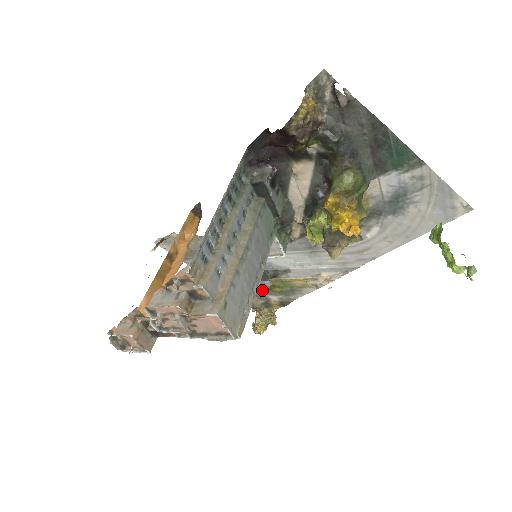
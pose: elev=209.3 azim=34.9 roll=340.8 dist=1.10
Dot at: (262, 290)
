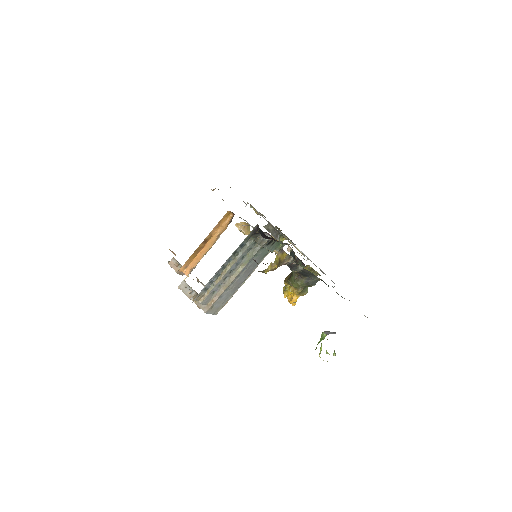
Dot at: occluded
